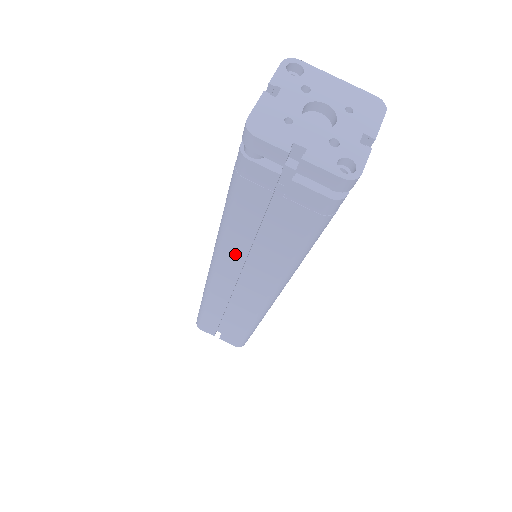
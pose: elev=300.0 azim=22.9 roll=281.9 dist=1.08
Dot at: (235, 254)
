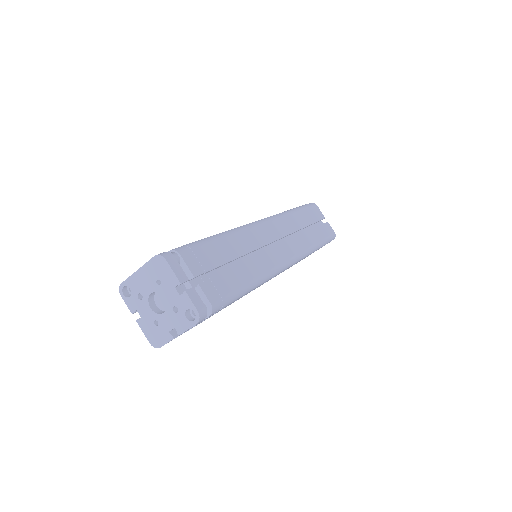
Dot at: (241, 297)
